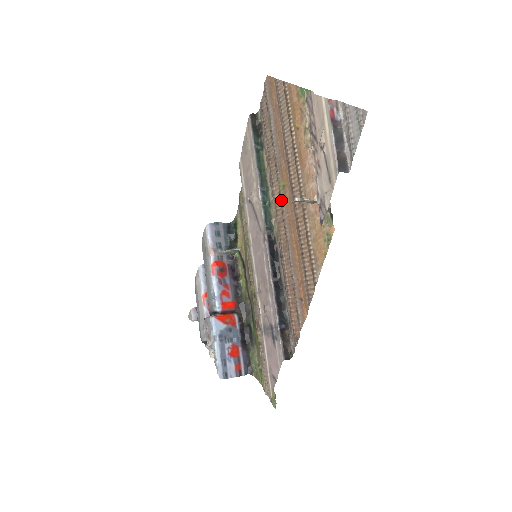
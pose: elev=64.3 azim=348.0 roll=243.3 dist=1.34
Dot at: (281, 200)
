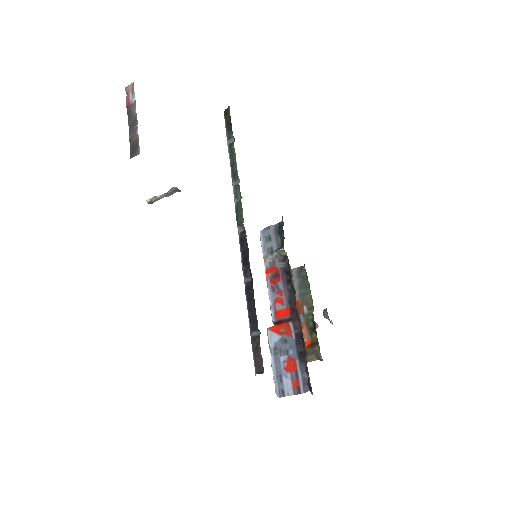
Dot at: occluded
